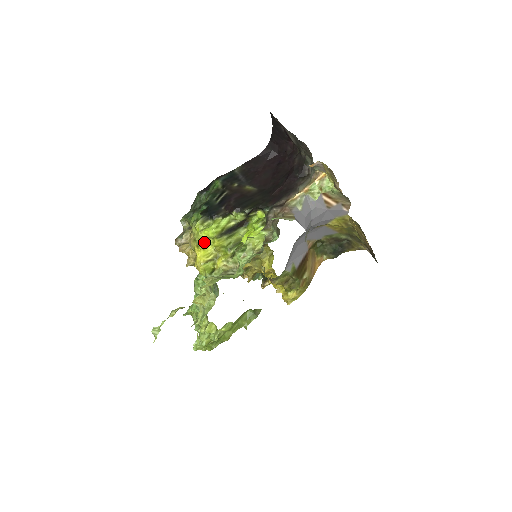
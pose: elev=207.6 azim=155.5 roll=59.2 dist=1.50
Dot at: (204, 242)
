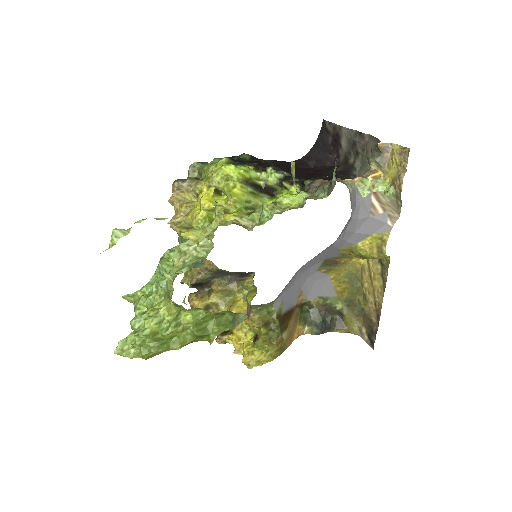
Dot at: (221, 183)
